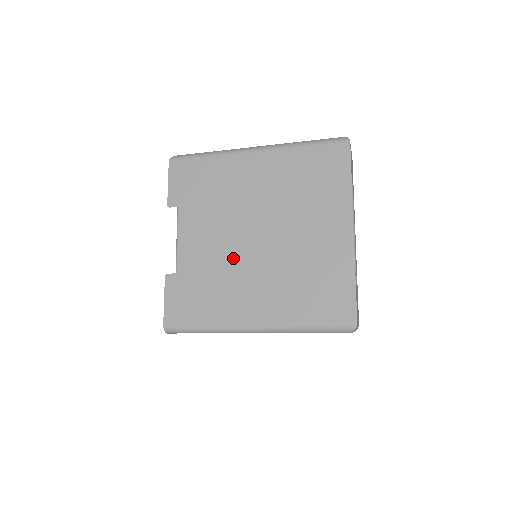
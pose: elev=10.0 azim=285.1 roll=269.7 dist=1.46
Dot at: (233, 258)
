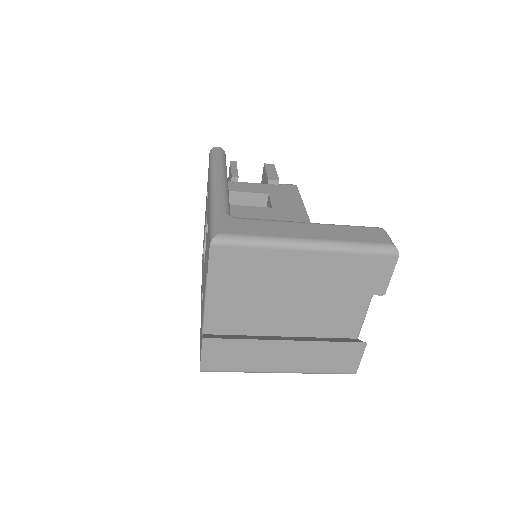
Dot at: (262, 315)
